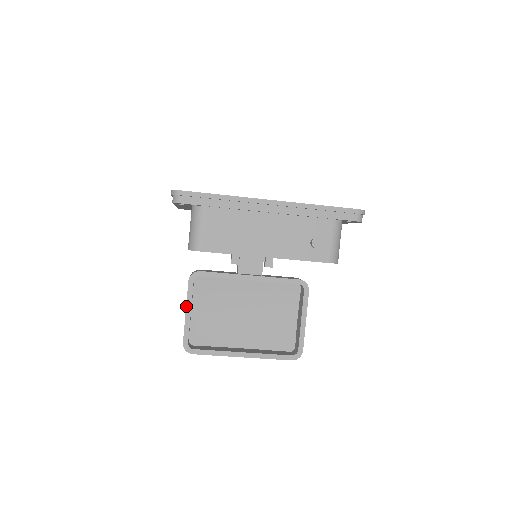
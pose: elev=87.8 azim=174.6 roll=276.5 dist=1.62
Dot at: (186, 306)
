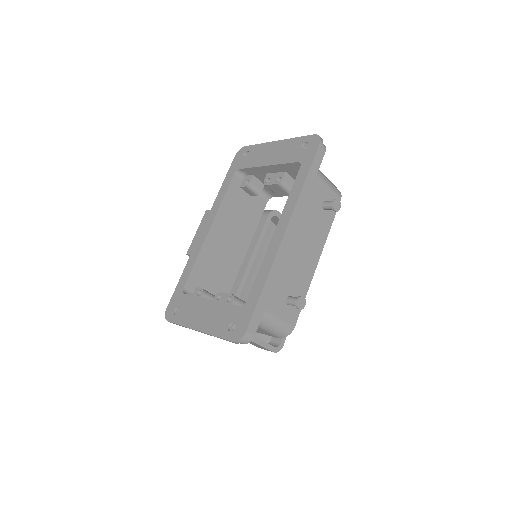
Dot at: occluded
